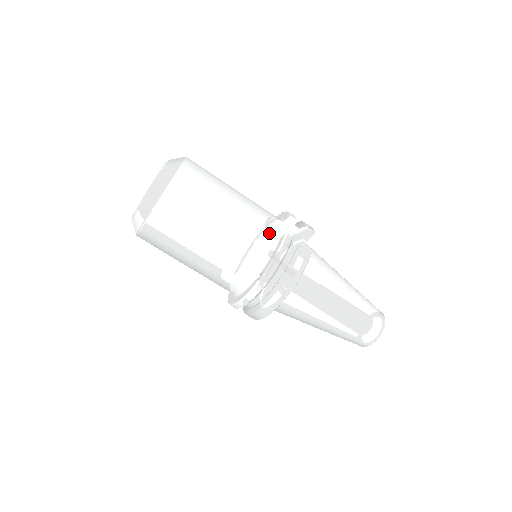
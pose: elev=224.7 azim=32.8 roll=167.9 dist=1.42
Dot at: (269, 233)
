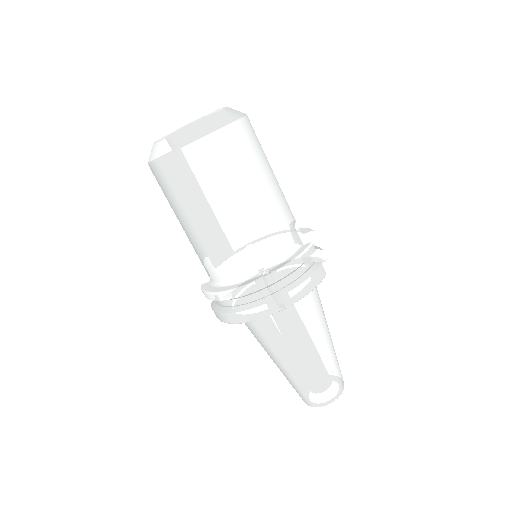
Dot at: (294, 234)
